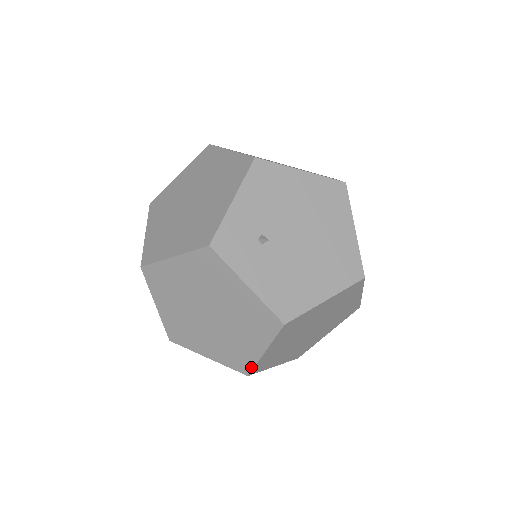
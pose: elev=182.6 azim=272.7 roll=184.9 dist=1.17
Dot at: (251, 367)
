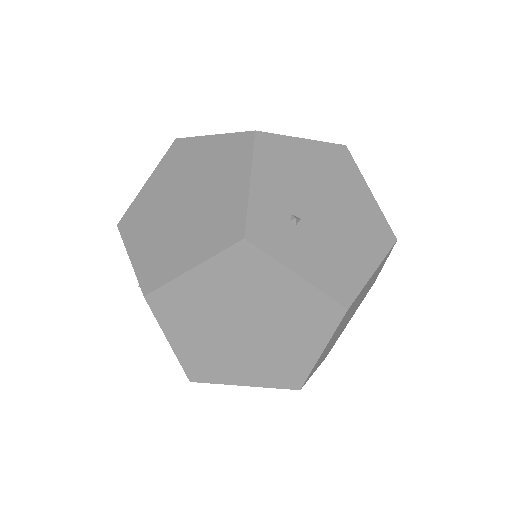
Dot at: (304, 377)
